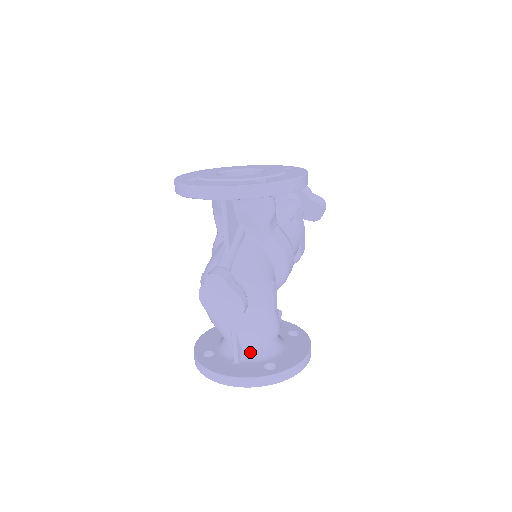
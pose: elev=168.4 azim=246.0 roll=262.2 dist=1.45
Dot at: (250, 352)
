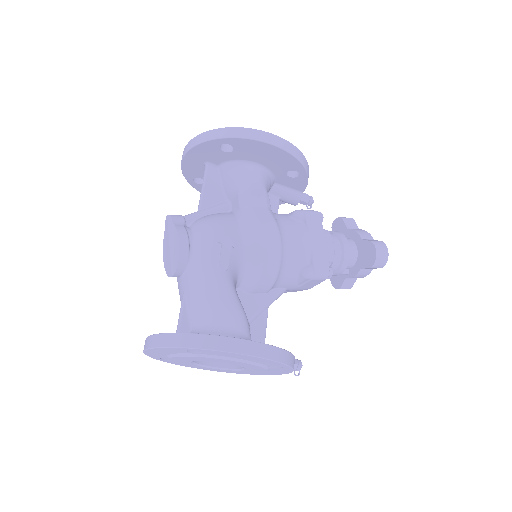
Dot at: (195, 332)
